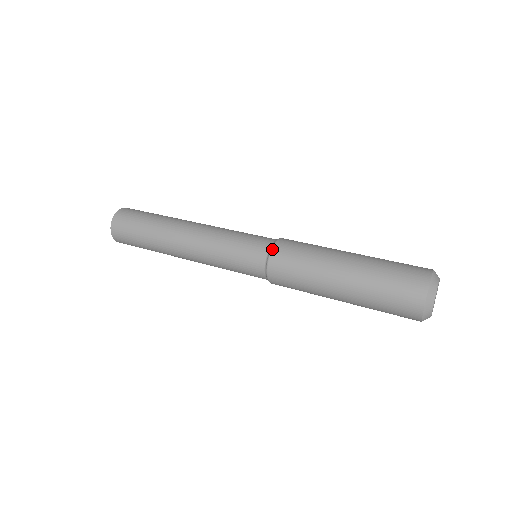
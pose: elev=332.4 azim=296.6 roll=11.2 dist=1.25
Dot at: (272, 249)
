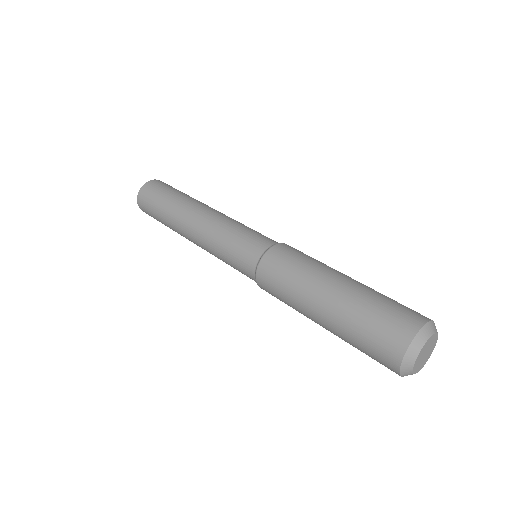
Dot at: (281, 243)
